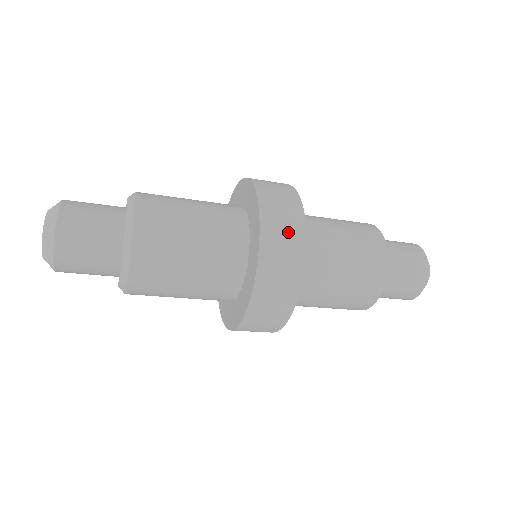
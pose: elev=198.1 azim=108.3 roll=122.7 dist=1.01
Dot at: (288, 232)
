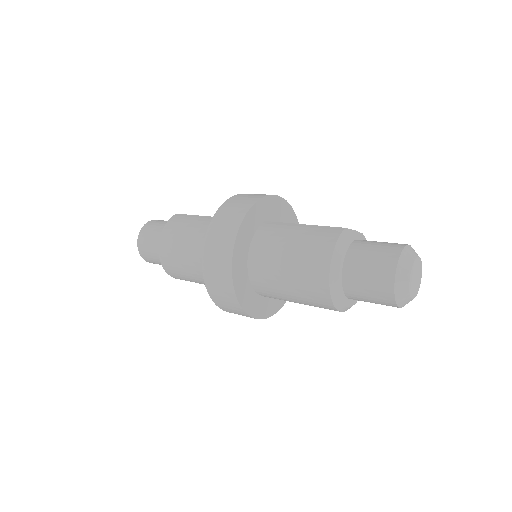
Dot at: (231, 307)
